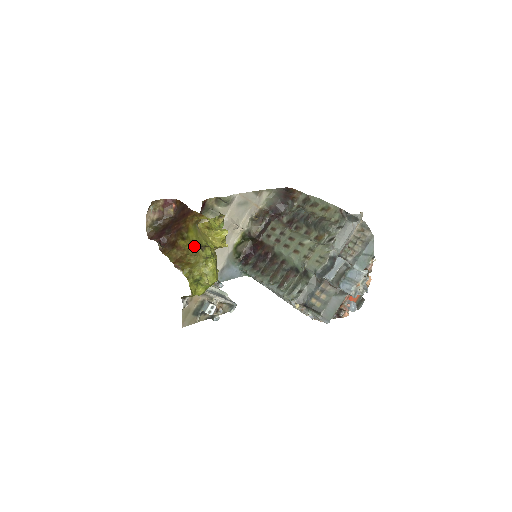
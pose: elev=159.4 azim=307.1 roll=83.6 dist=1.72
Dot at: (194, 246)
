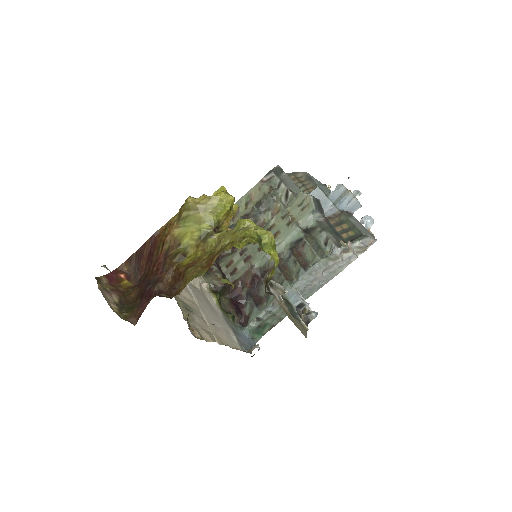
Dot at: (206, 239)
